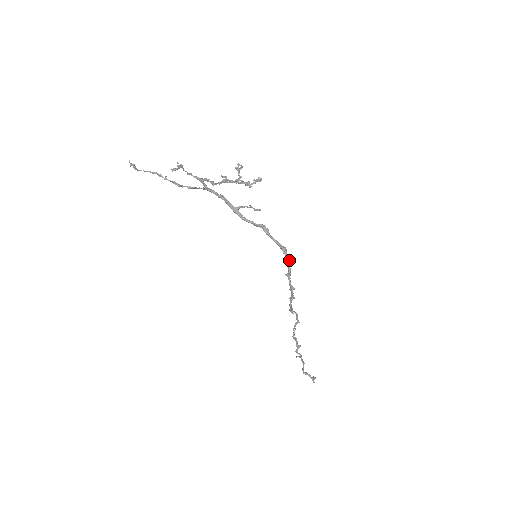
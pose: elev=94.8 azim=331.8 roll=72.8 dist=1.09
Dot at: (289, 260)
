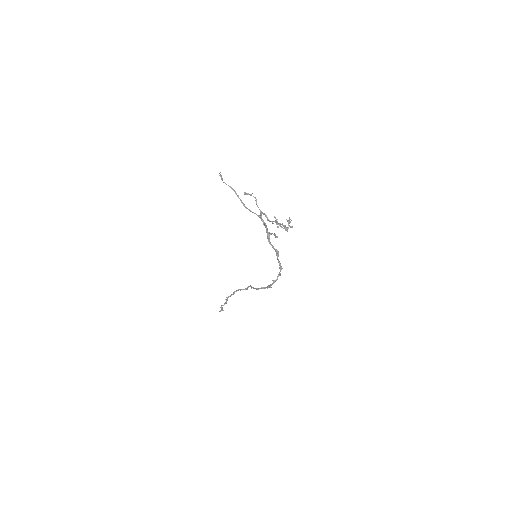
Dot at: (280, 275)
